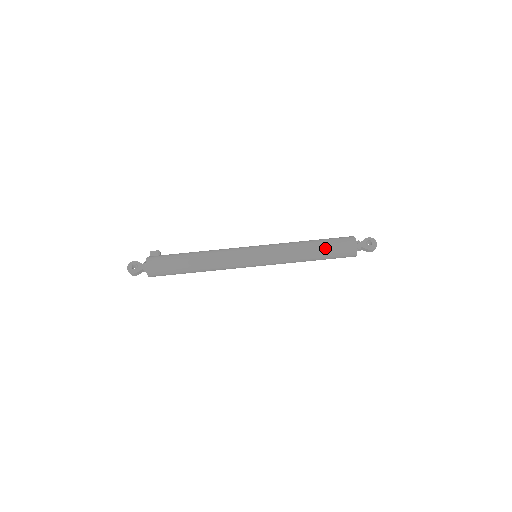
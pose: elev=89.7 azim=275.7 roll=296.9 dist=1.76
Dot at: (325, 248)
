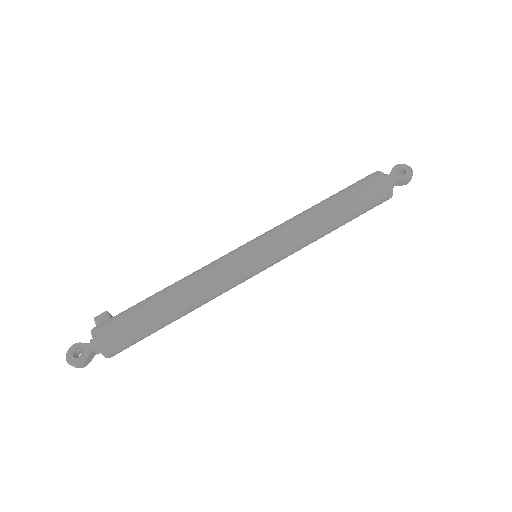
Dot at: (349, 202)
